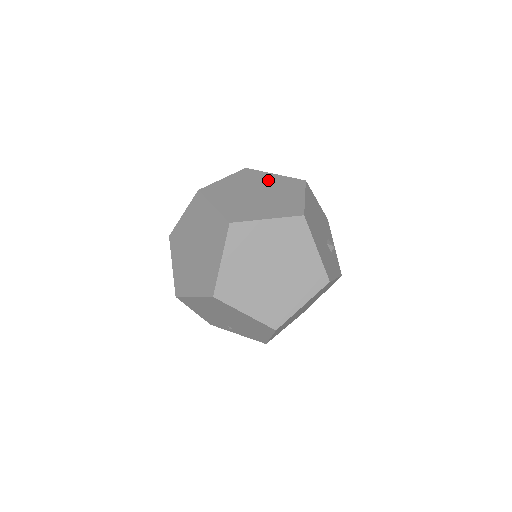
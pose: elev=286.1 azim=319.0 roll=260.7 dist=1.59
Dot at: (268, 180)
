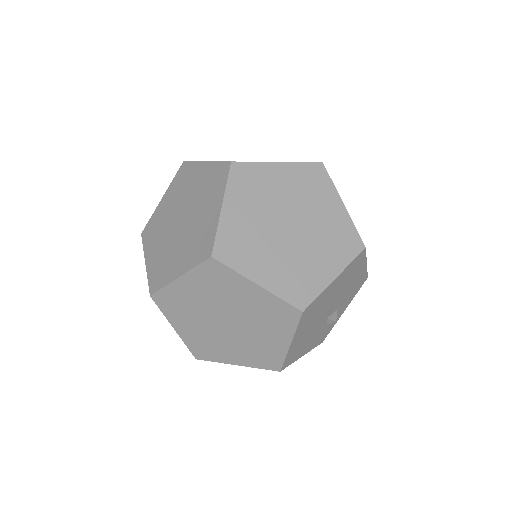
Dot at: (325, 210)
